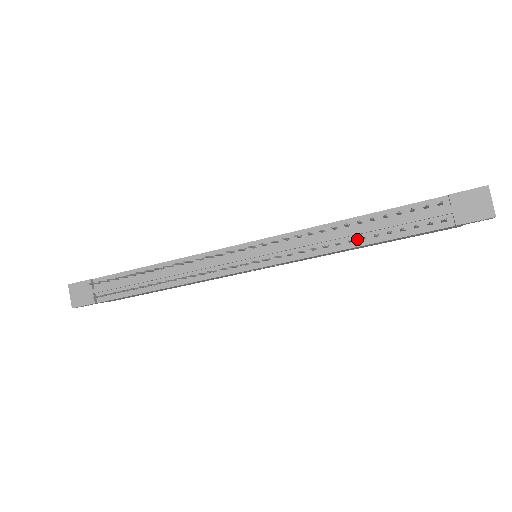
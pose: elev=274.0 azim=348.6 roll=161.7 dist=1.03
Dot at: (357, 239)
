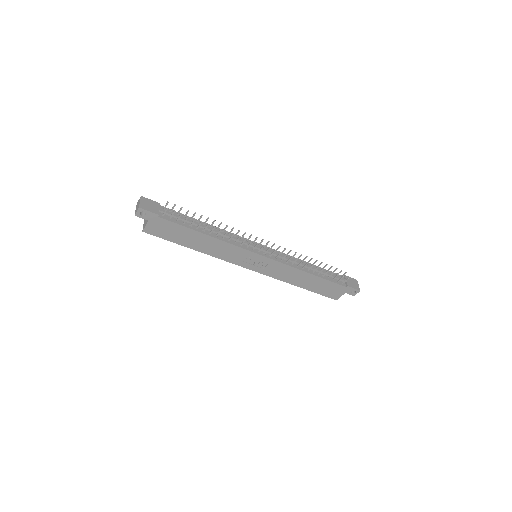
Dot at: (310, 271)
